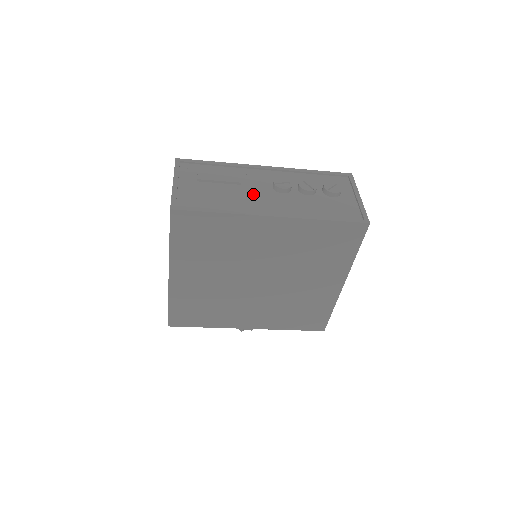
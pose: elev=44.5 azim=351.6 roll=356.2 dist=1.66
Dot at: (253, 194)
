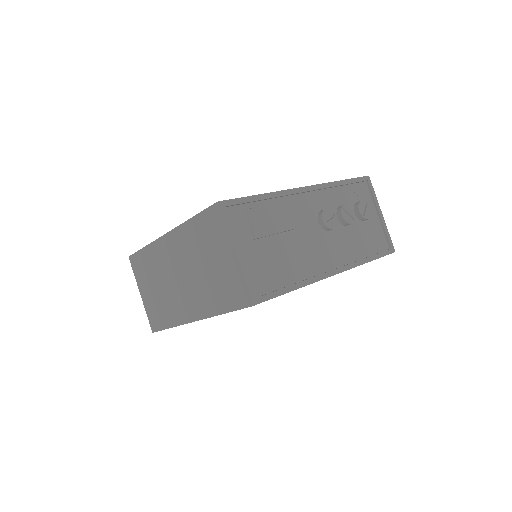
Dot at: (308, 242)
